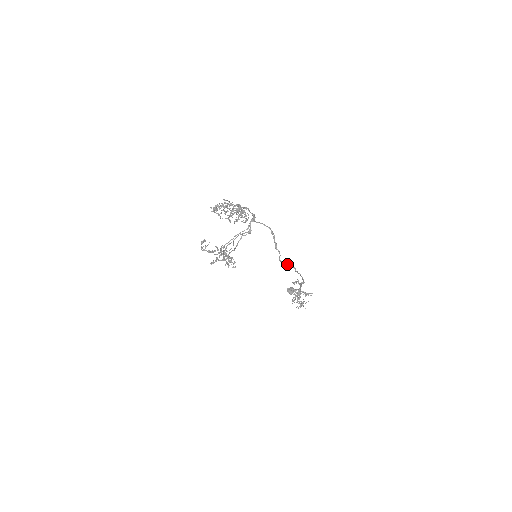
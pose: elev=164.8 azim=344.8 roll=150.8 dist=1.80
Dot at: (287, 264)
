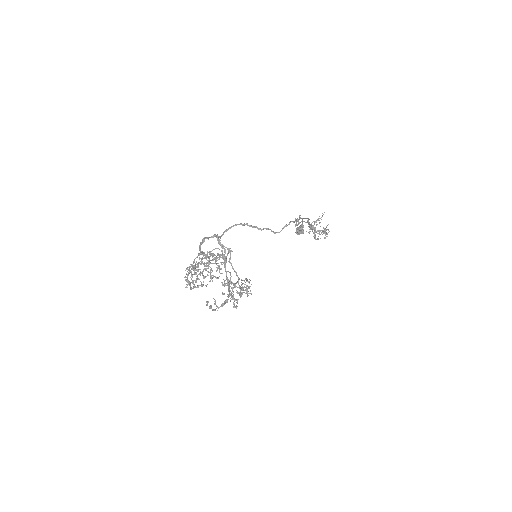
Dot at: (283, 228)
